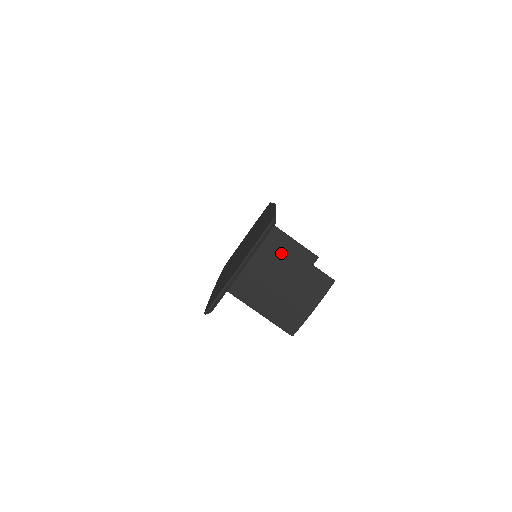
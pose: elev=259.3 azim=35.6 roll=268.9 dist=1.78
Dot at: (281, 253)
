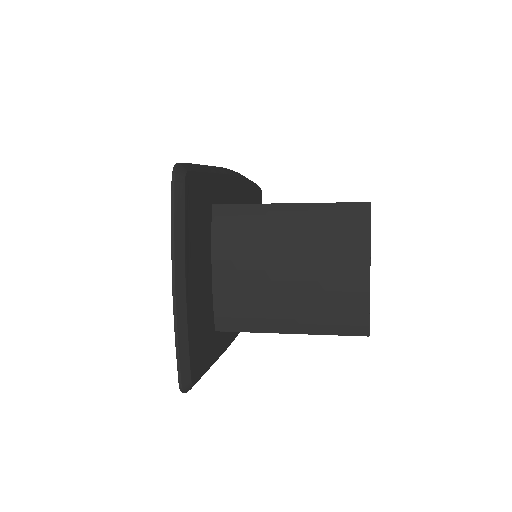
Dot at: (255, 220)
